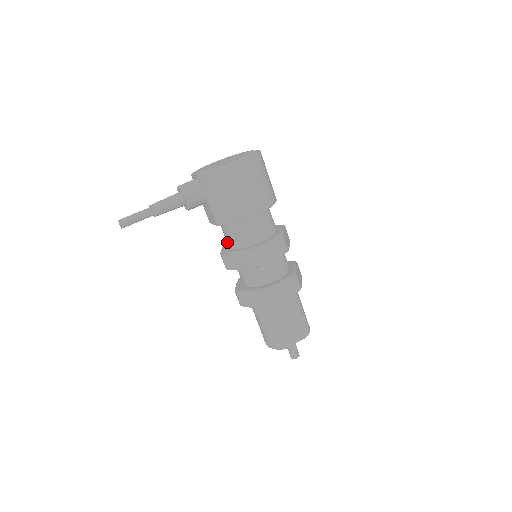
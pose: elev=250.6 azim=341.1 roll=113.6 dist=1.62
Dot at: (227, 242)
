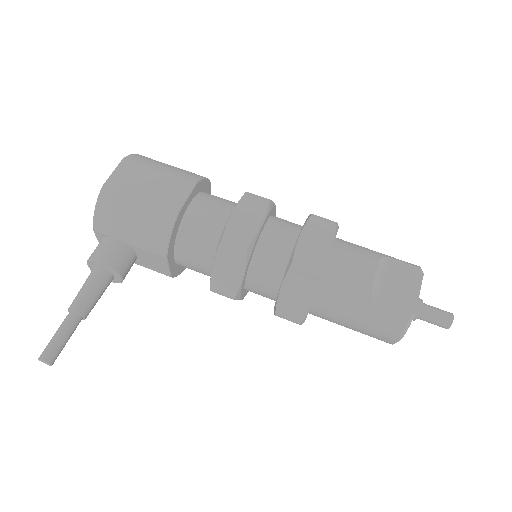
Dot at: (205, 272)
